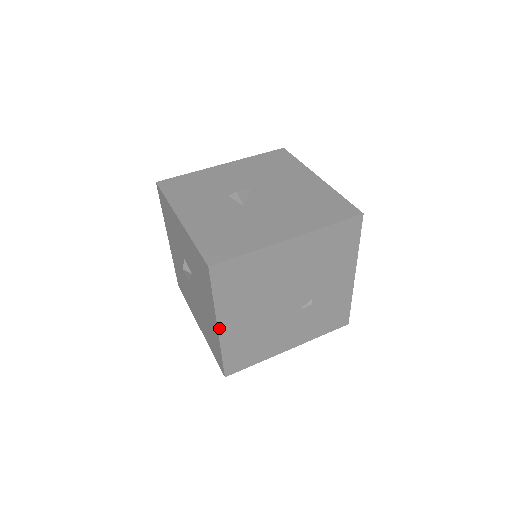
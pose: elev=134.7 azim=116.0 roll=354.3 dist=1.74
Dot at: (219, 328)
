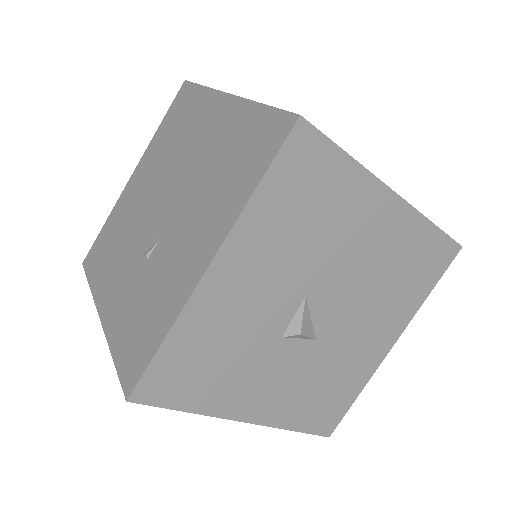
Dot at: occluded
